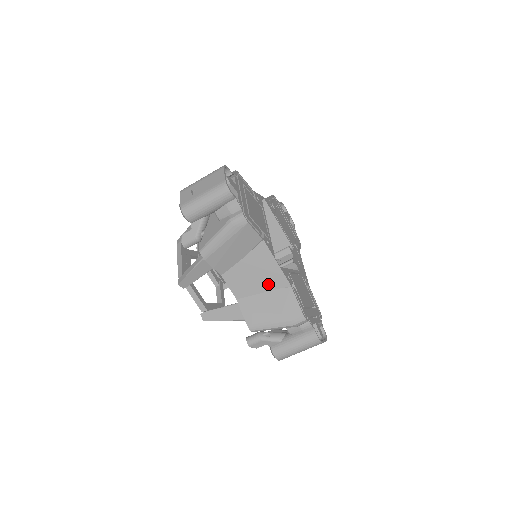
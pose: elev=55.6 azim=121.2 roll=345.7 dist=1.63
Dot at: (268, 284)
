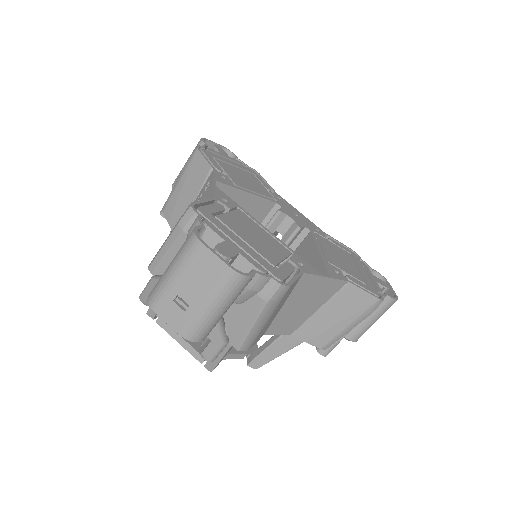
Dot at: (322, 299)
